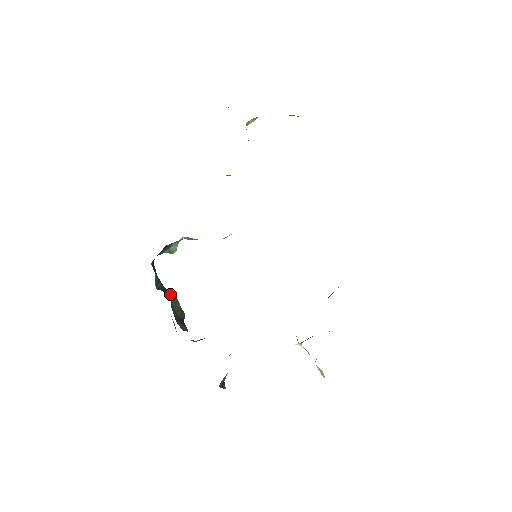
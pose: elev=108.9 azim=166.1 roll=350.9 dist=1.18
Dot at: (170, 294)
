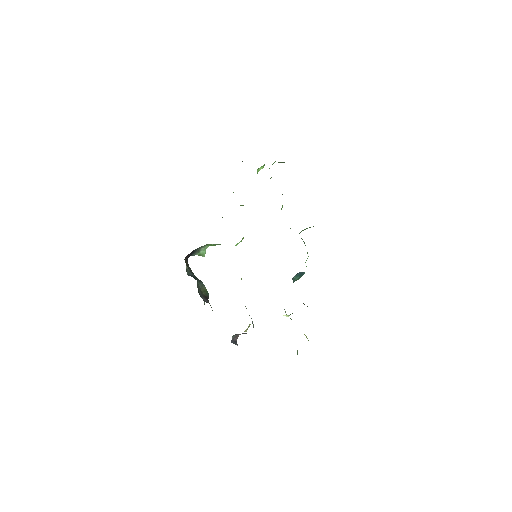
Dot at: (198, 280)
